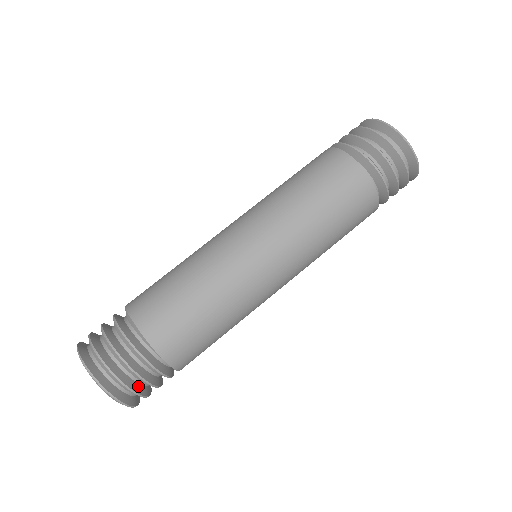
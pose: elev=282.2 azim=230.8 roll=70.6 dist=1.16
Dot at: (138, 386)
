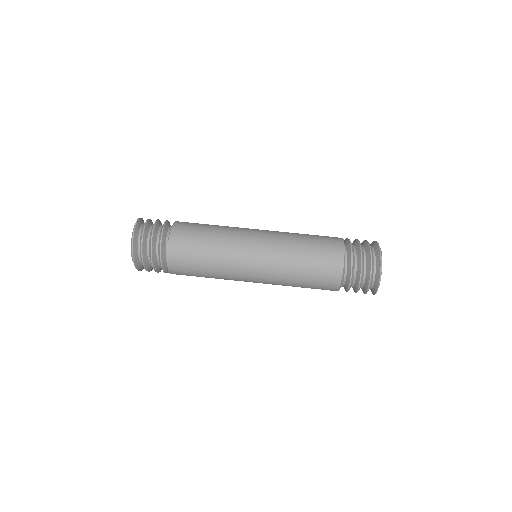
Dot at: (146, 248)
